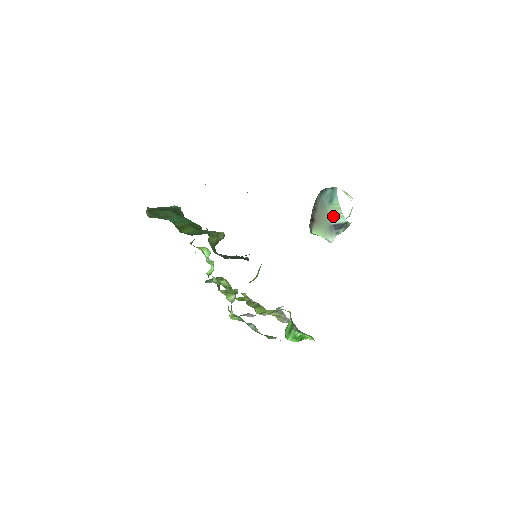
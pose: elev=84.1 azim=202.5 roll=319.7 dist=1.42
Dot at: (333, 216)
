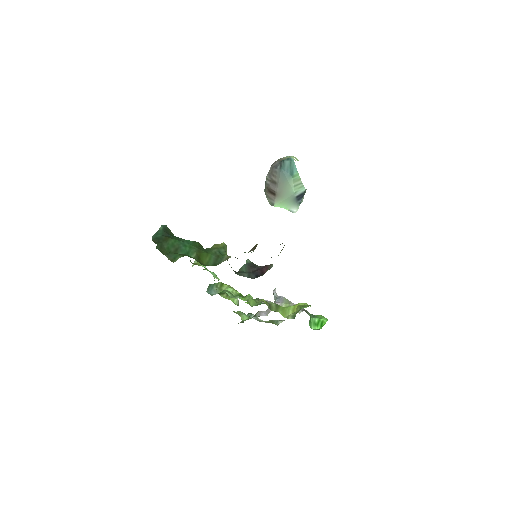
Dot at: (296, 188)
